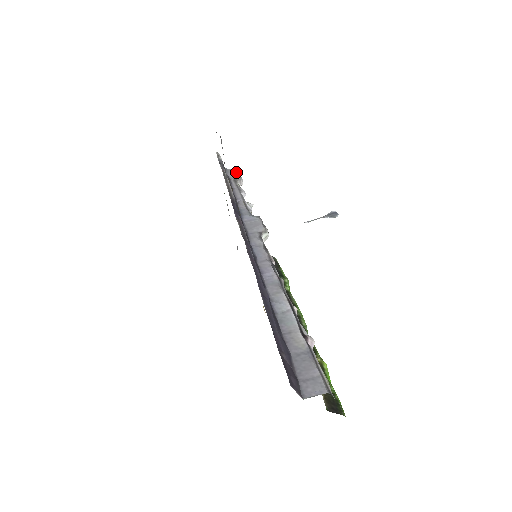
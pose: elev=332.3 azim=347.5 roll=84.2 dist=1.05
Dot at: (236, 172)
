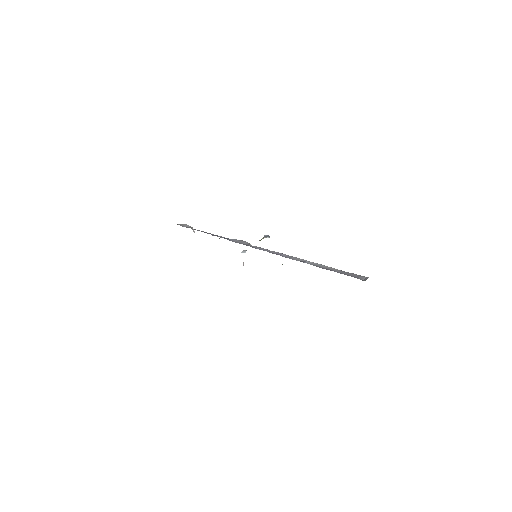
Dot at: (187, 225)
